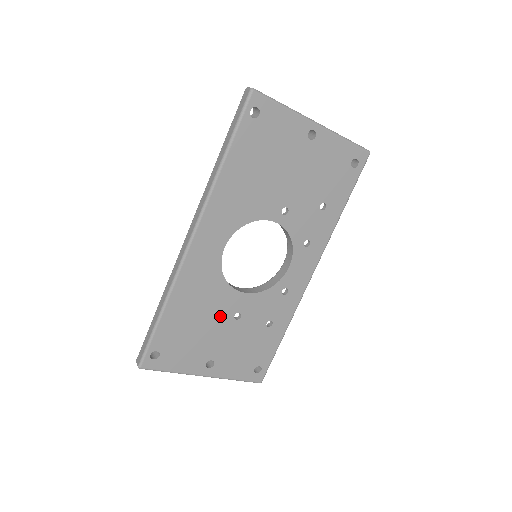
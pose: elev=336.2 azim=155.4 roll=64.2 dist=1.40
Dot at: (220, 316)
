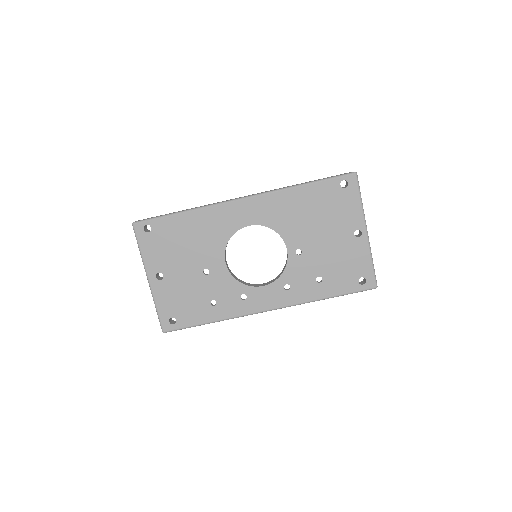
Dot at: (200, 258)
